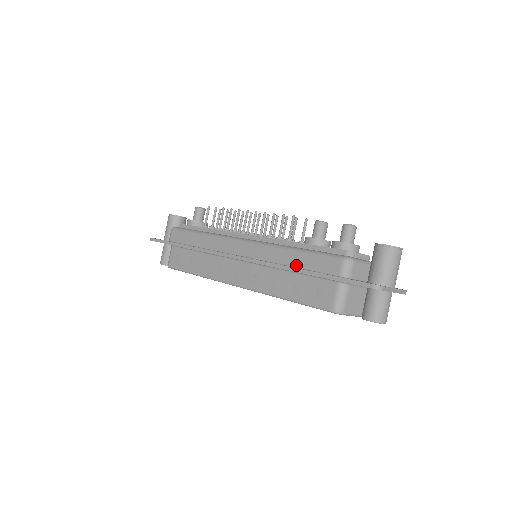
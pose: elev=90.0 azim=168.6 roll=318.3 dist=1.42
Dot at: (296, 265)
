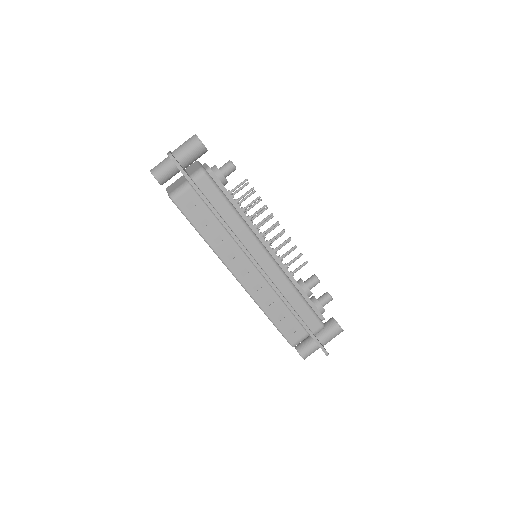
Dot at: (294, 306)
